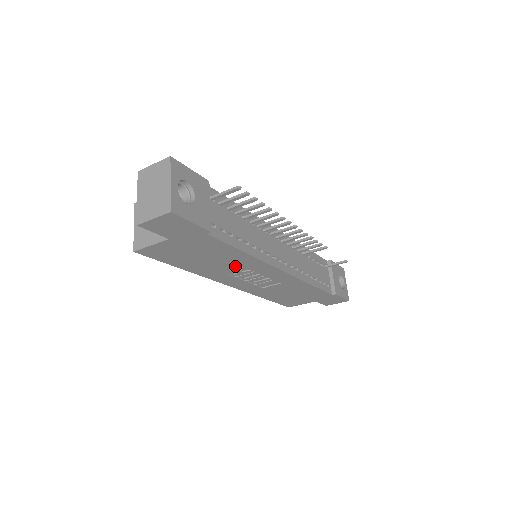
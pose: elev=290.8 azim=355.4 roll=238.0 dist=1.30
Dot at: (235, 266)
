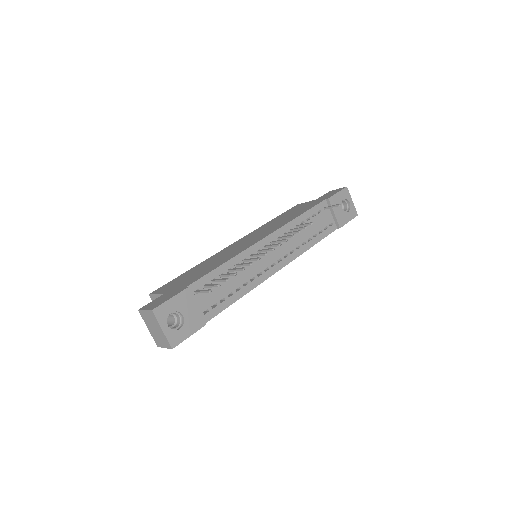
Dot at: occluded
